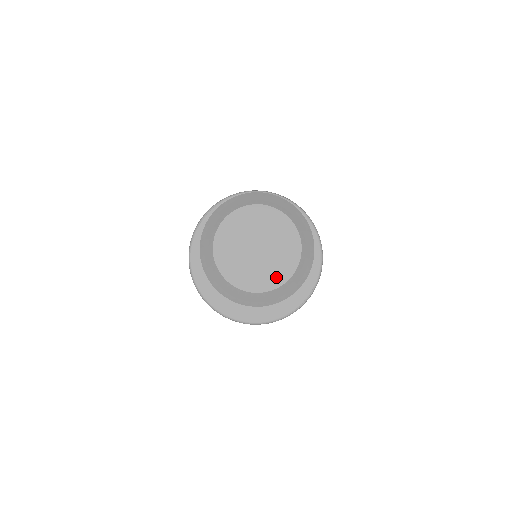
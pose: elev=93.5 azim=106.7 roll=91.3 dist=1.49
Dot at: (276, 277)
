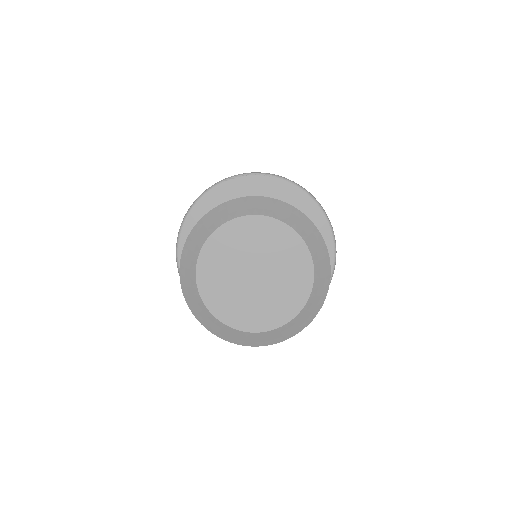
Dot at: (249, 319)
